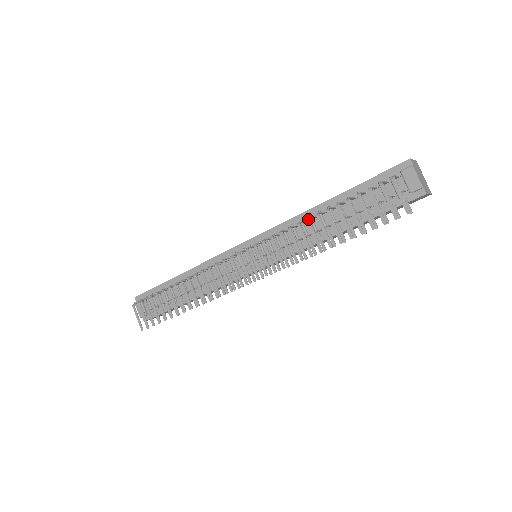
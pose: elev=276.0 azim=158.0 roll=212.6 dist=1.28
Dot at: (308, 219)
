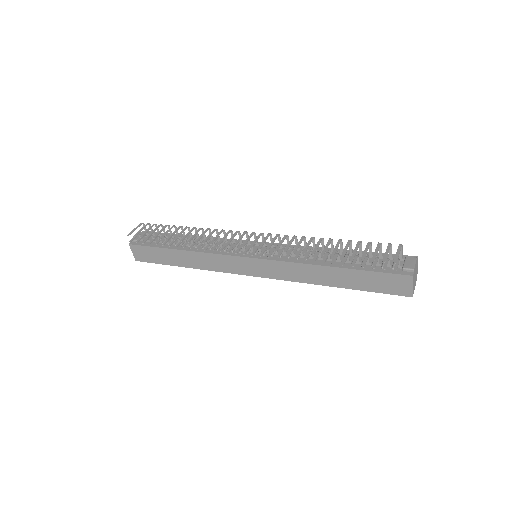
Dot at: occluded
